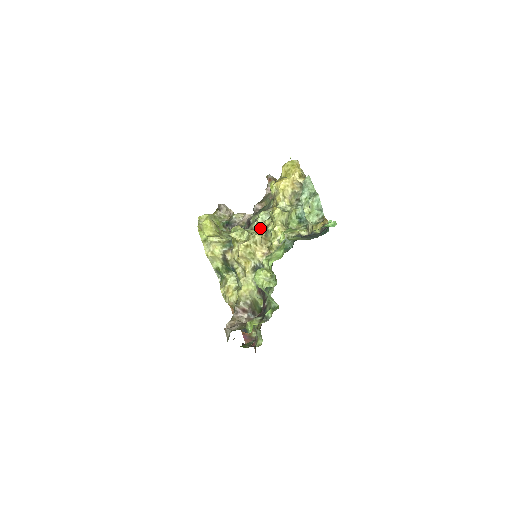
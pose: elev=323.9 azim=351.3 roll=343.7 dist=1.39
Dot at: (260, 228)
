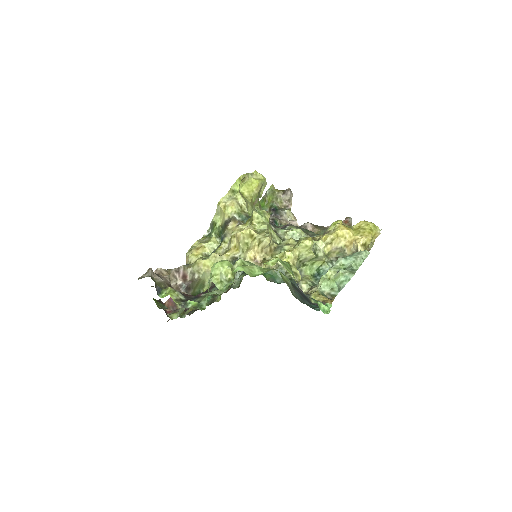
Dot at: (282, 238)
